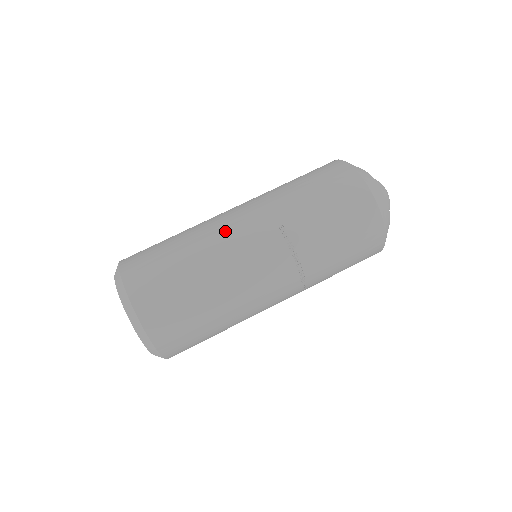
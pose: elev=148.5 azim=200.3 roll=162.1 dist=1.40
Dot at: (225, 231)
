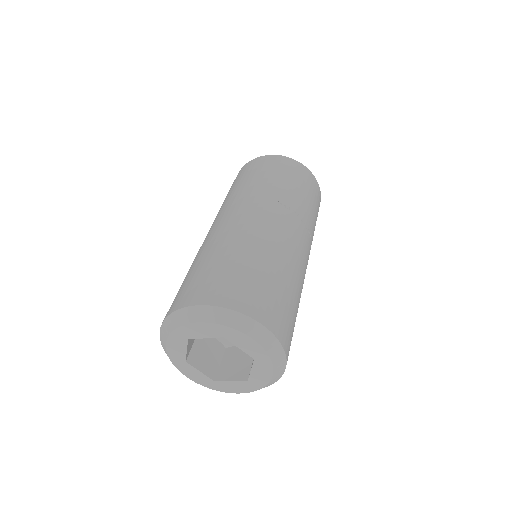
Dot at: (247, 225)
